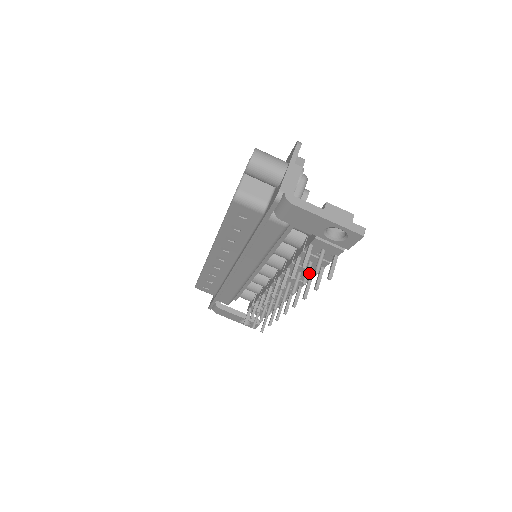
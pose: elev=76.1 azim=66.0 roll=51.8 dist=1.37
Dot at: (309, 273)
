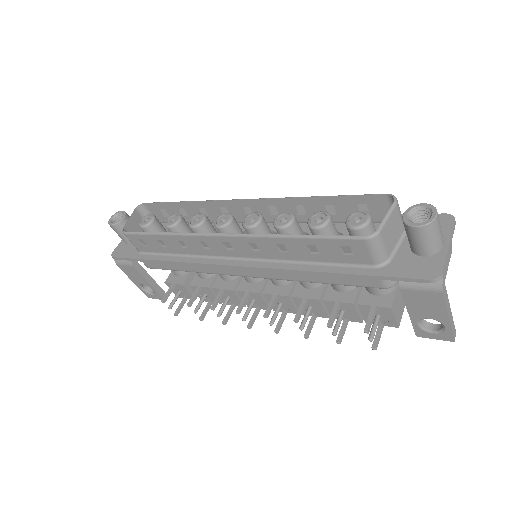
Dot at: (340, 323)
